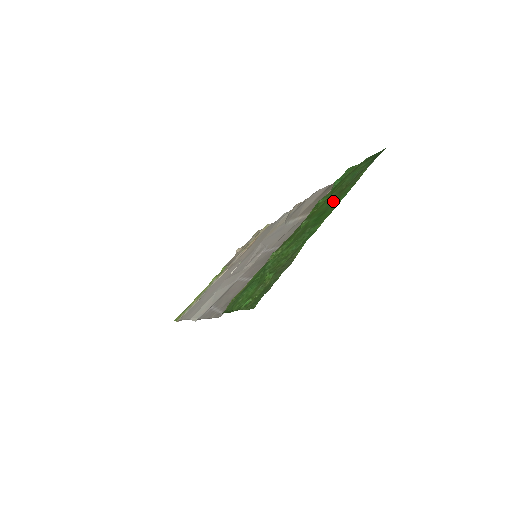
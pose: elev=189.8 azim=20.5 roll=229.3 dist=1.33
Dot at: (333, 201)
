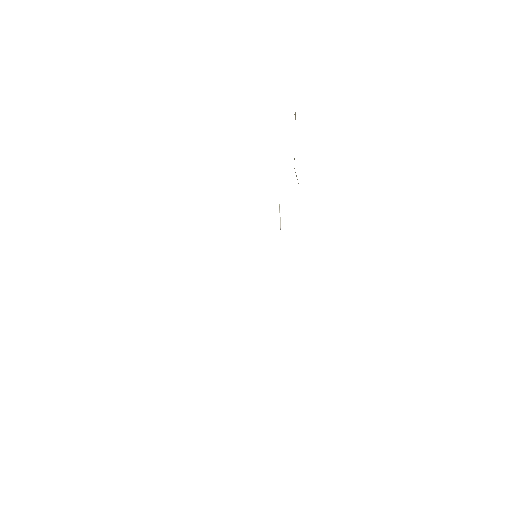
Dot at: occluded
